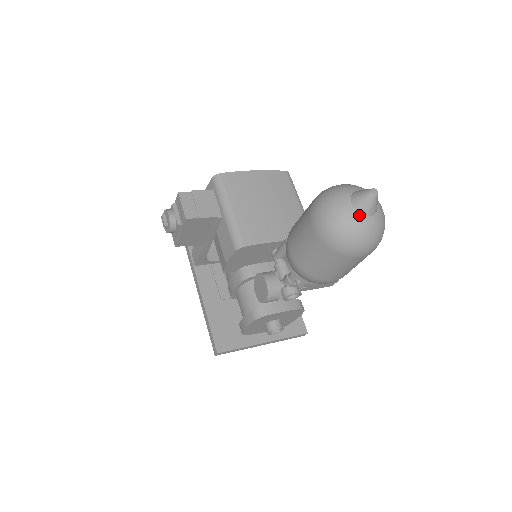
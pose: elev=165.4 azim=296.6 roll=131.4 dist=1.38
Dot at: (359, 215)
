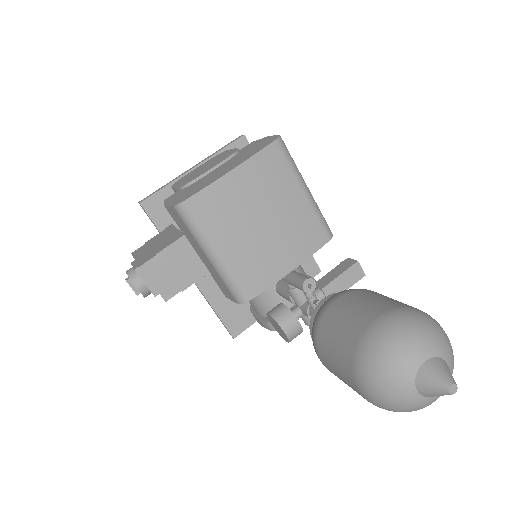
Dot at: (426, 399)
